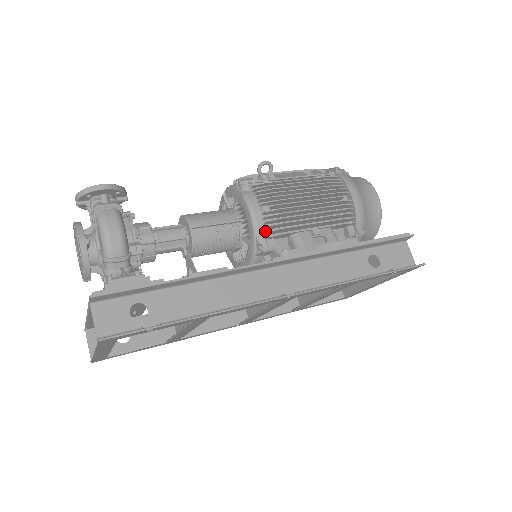
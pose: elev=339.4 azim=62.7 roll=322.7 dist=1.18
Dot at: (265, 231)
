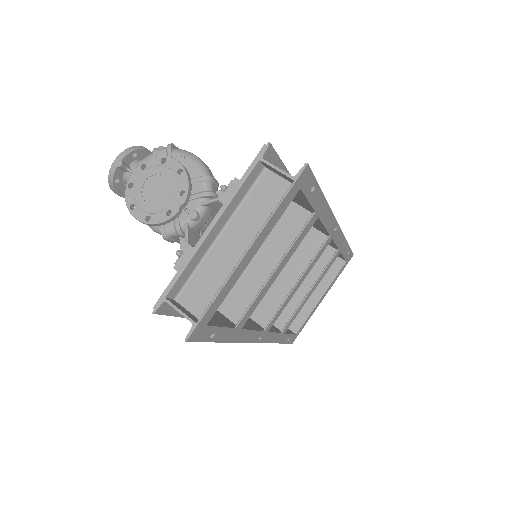
Dot at: occluded
